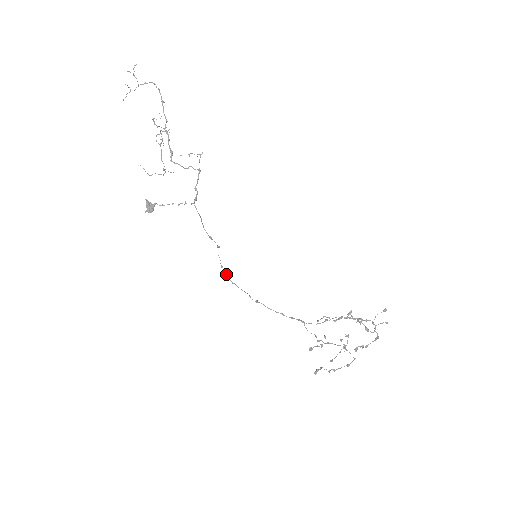
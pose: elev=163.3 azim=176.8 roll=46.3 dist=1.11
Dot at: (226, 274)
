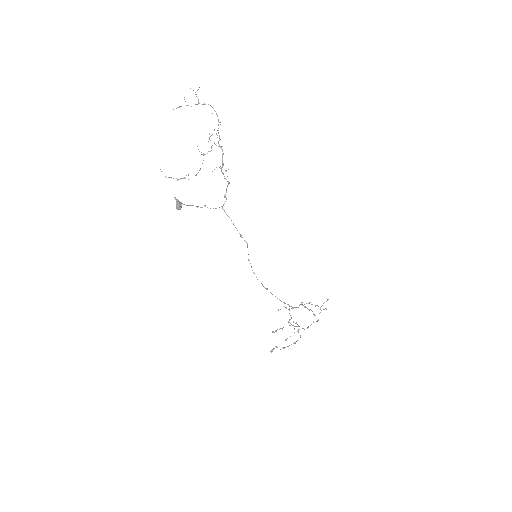
Dot at: (251, 266)
